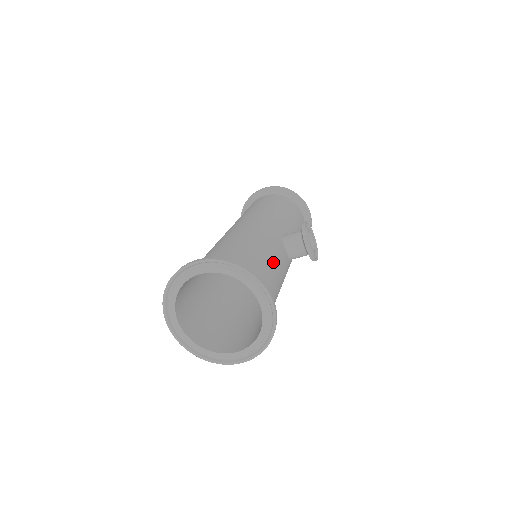
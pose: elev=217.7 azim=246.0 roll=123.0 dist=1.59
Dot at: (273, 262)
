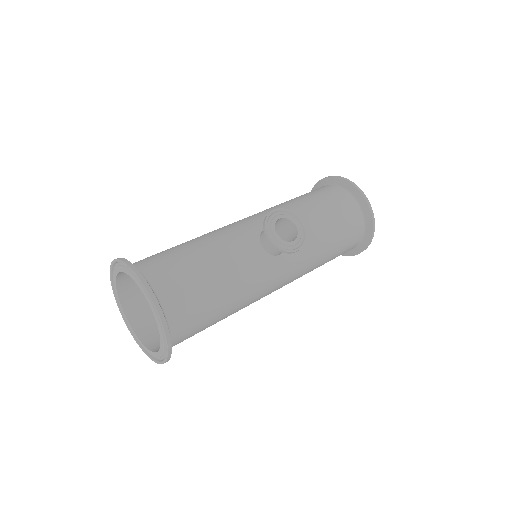
Dot at: (212, 258)
